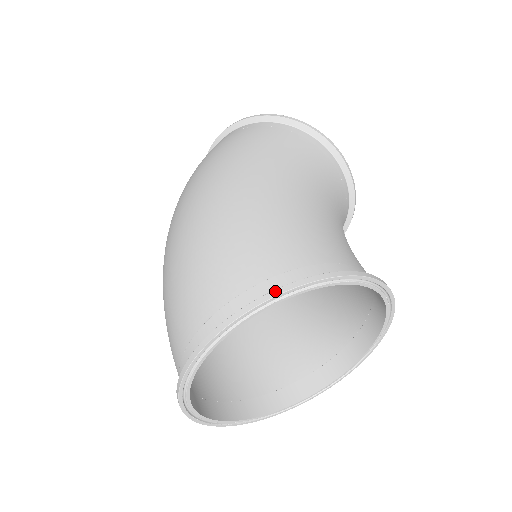
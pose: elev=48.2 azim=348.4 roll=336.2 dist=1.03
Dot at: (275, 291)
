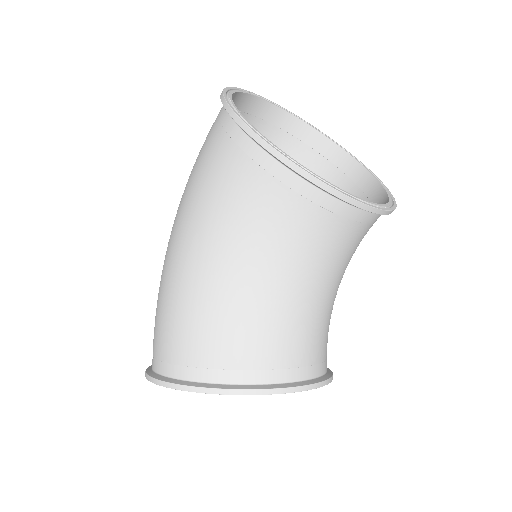
Dot at: (146, 375)
